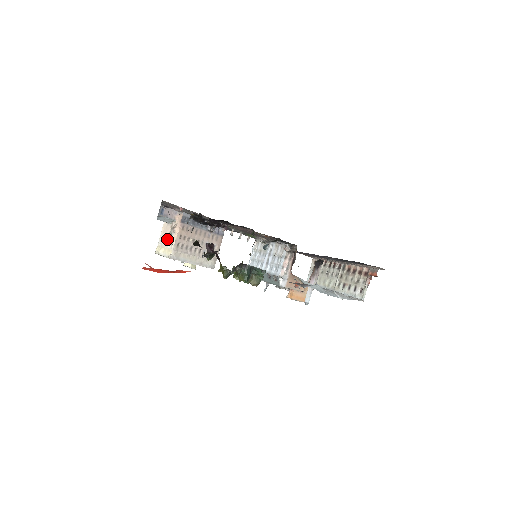
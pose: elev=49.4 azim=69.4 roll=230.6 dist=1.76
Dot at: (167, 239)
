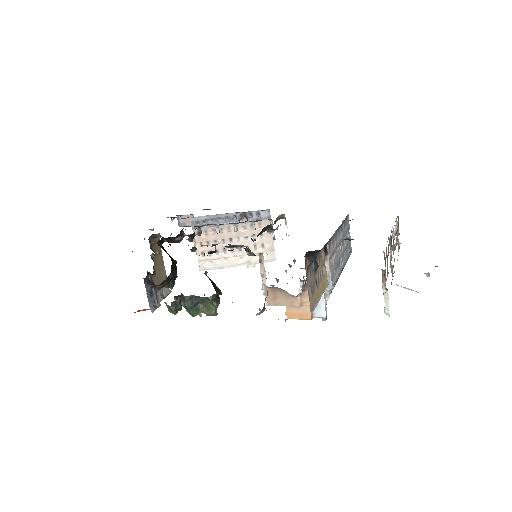
Dot at: occluded
